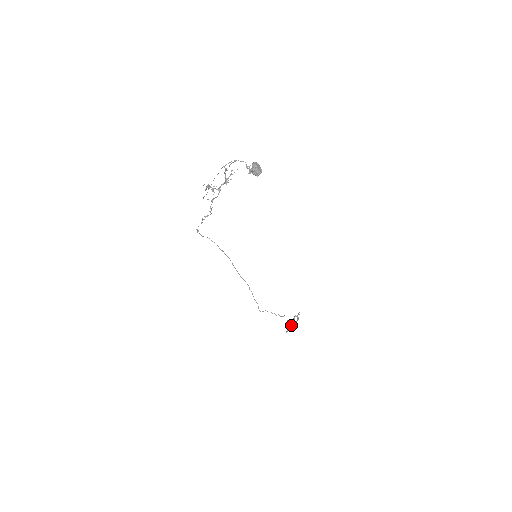
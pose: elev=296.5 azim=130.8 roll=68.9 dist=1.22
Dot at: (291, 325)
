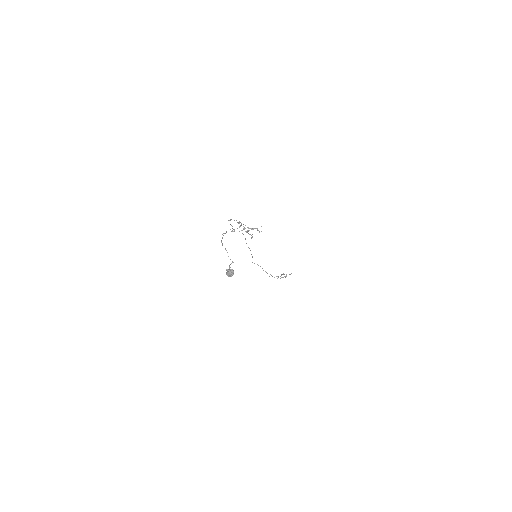
Dot at: (277, 276)
